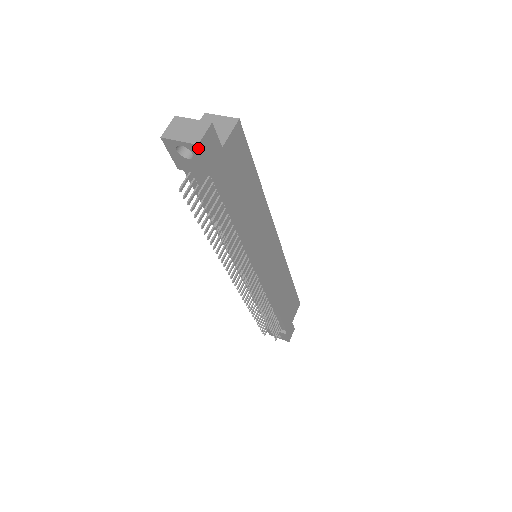
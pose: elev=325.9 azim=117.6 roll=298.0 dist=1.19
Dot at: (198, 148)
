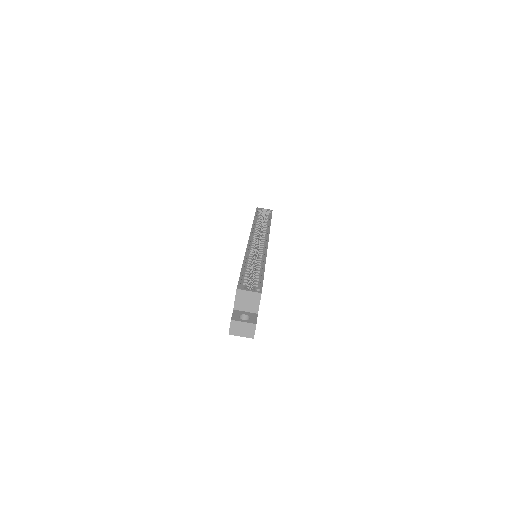
Dot at: (253, 337)
